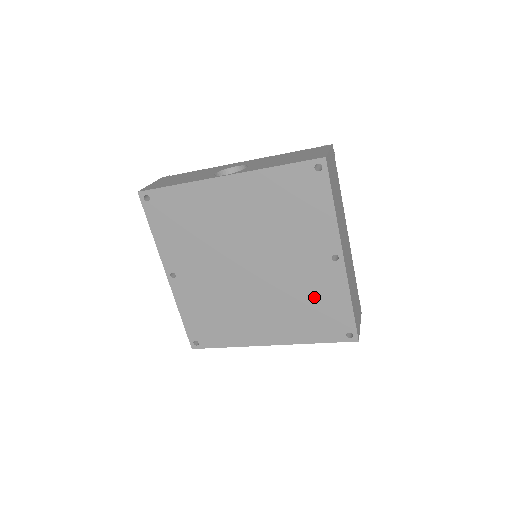
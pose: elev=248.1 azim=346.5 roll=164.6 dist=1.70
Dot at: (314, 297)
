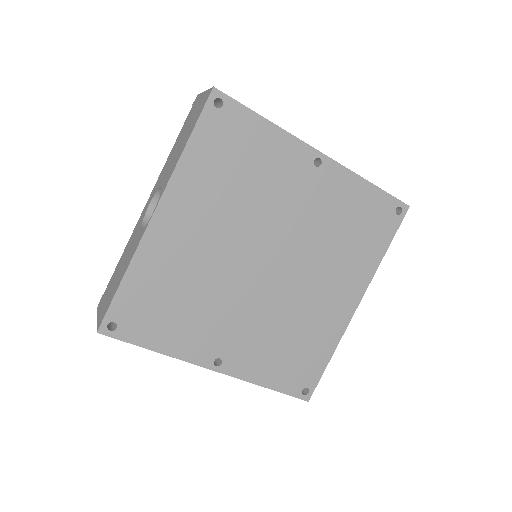
Dot at: (341, 217)
